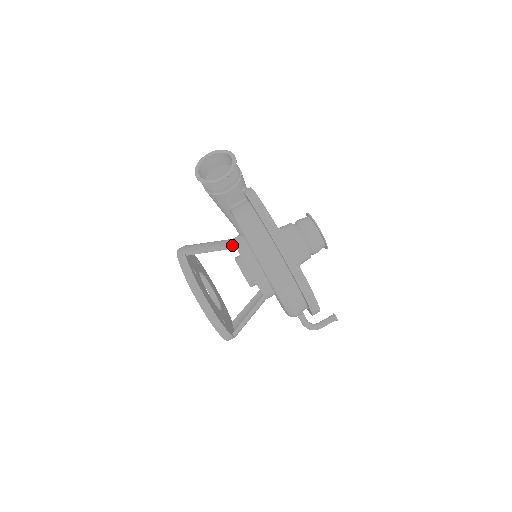
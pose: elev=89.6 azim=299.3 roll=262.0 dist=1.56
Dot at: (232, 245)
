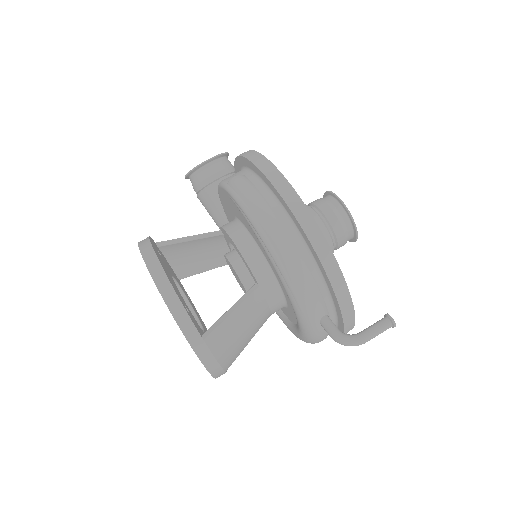
Dot at: (217, 231)
